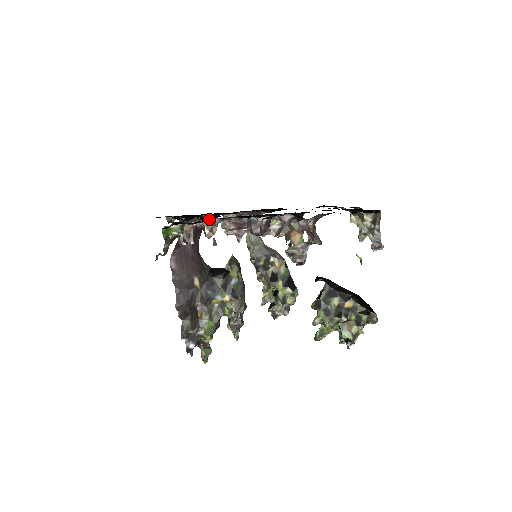
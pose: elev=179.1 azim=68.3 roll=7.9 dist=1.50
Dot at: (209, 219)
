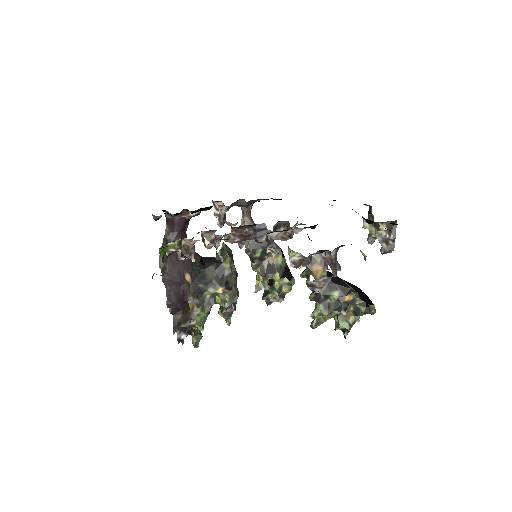
Dot at: occluded
